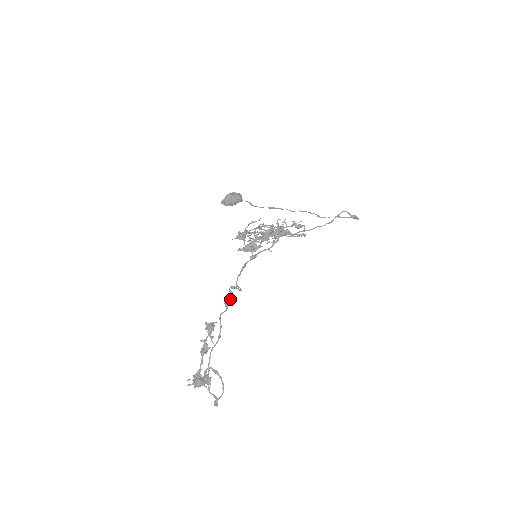
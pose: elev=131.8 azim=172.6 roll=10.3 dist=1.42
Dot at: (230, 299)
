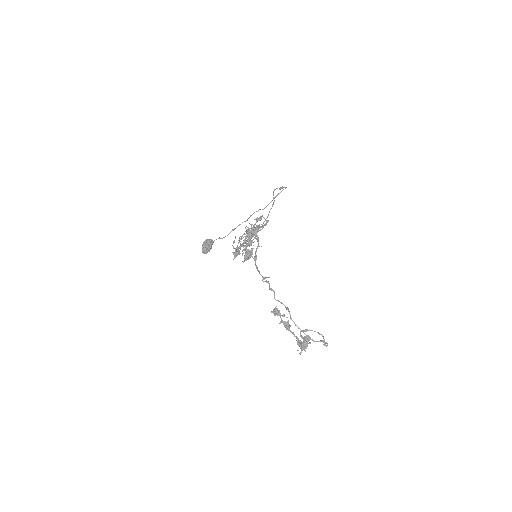
Dot at: occluded
